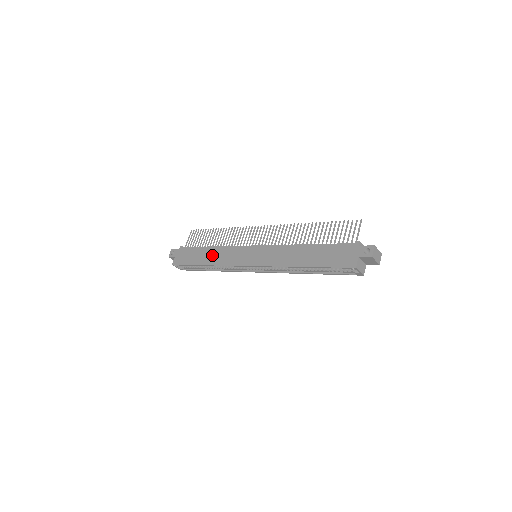
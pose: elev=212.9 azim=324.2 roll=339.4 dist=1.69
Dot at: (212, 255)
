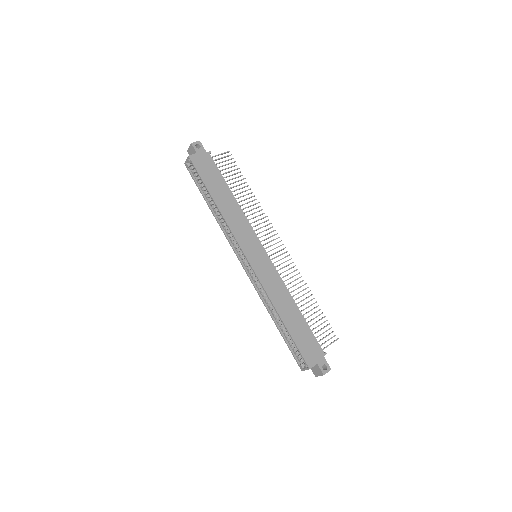
Dot at: (229, 205)
